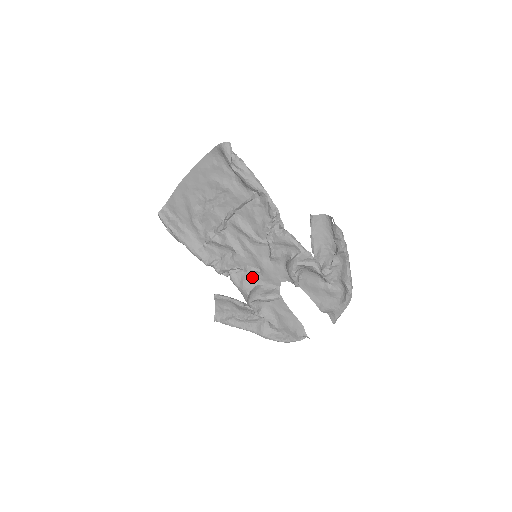
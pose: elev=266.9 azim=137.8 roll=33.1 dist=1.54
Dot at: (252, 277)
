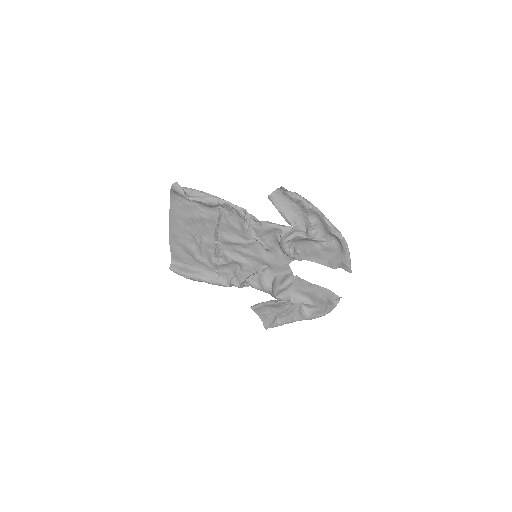
Dot at: (266, 275)
